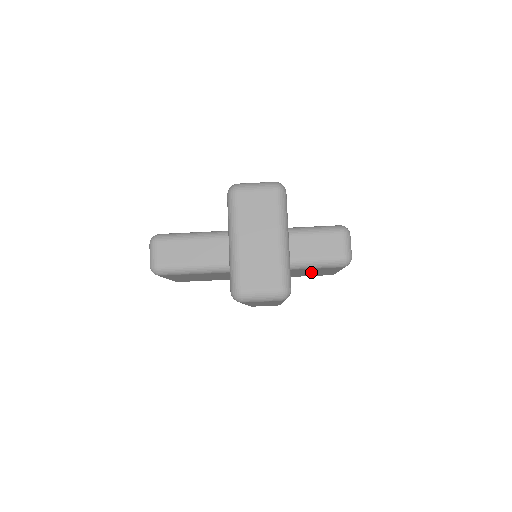
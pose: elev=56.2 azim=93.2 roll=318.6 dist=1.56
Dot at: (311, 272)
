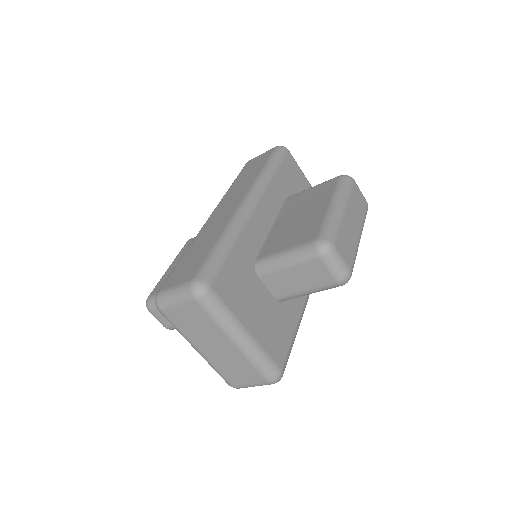
Dot at: occluded
